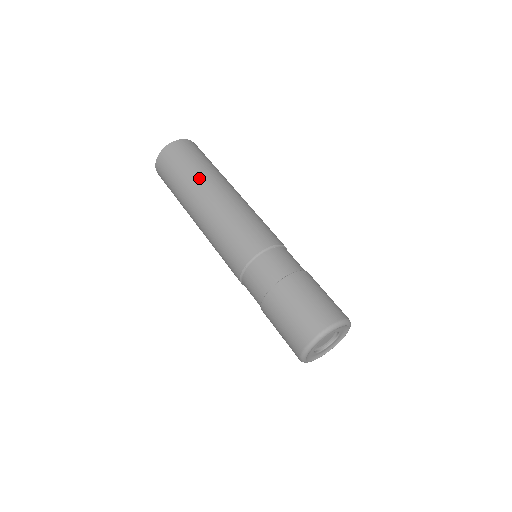
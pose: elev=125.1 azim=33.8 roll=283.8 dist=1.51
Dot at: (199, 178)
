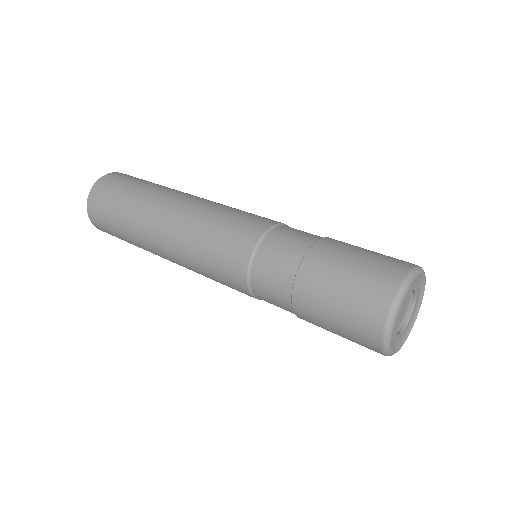
Dot at: (153, 192)
